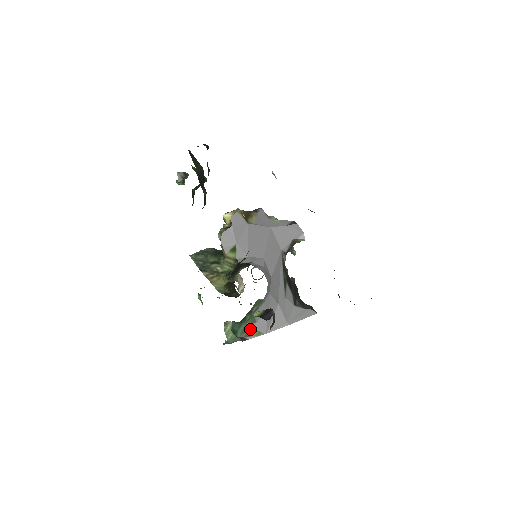
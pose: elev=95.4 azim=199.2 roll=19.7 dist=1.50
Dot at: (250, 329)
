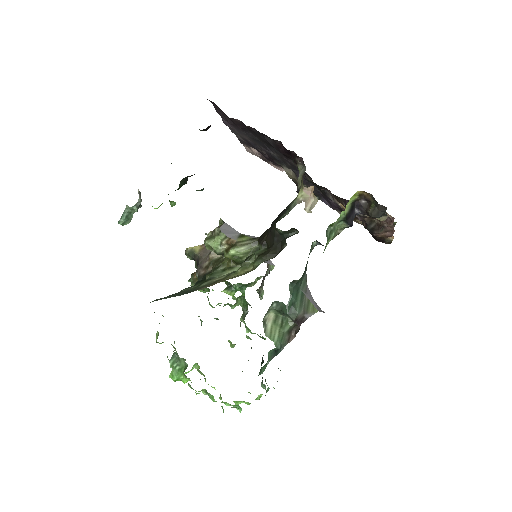
Dot at: (306, 300)
